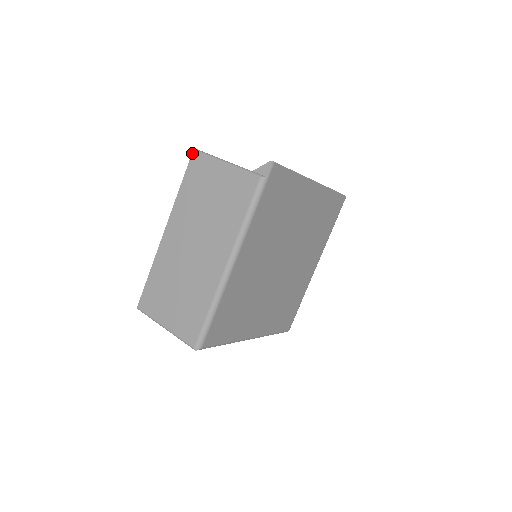
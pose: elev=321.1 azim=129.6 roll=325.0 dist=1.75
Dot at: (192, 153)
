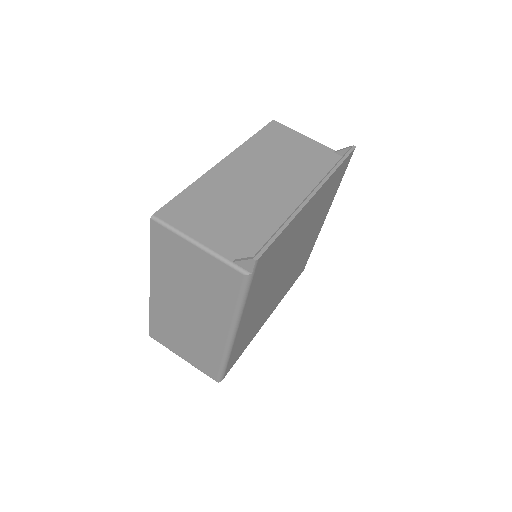
Dot at: (150, 221)
